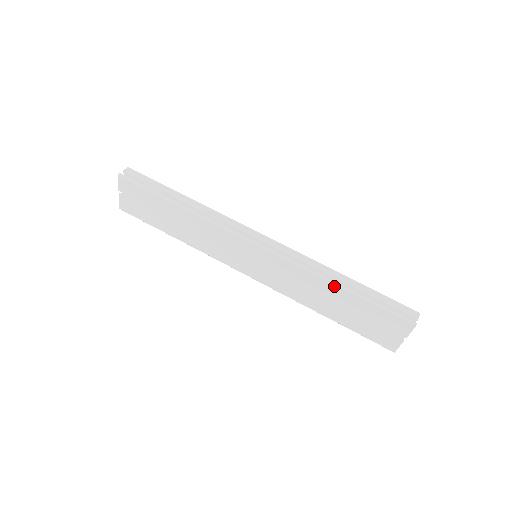
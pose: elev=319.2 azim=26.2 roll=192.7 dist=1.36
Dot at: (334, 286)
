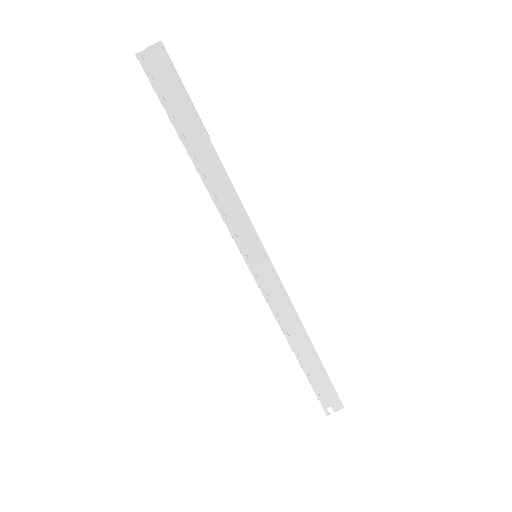
Dot at: (293, 351)
